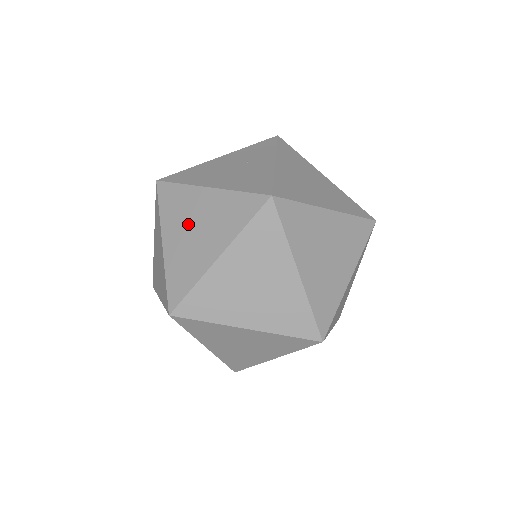
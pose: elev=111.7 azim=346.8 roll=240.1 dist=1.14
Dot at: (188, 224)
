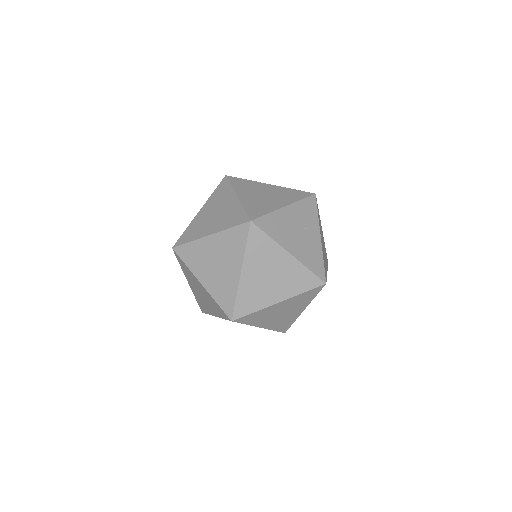
Dot at: (266, 270)
